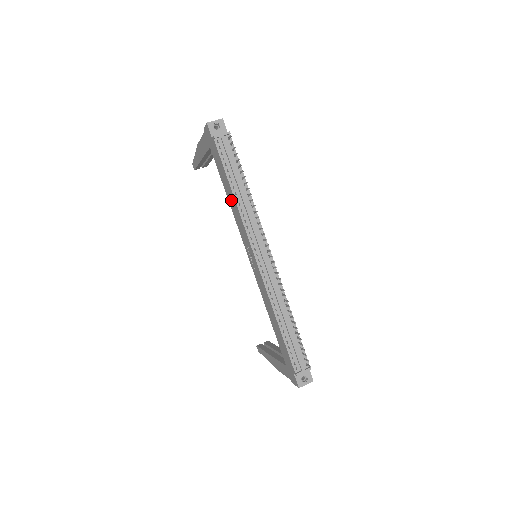
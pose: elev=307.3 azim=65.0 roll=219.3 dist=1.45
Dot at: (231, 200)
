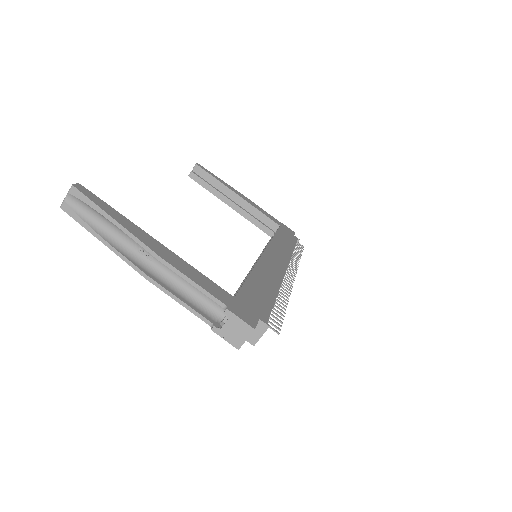
Dot at: occluded
